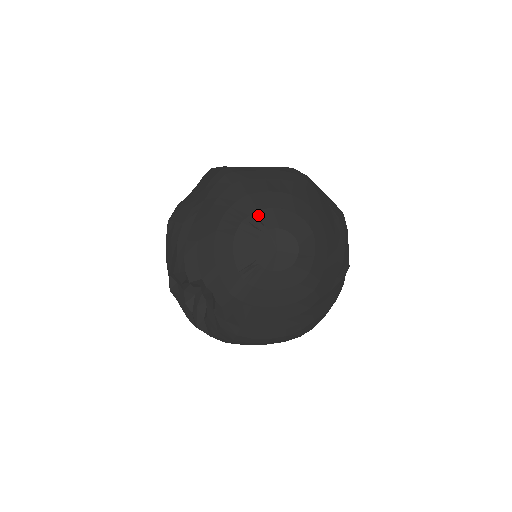
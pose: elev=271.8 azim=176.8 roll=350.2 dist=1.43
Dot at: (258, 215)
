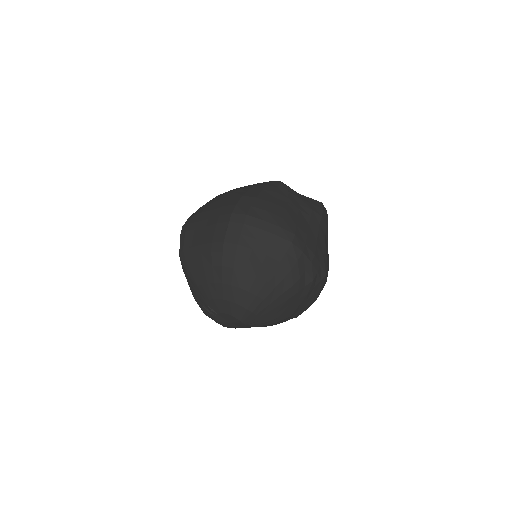
Dot at: (208, 304)
